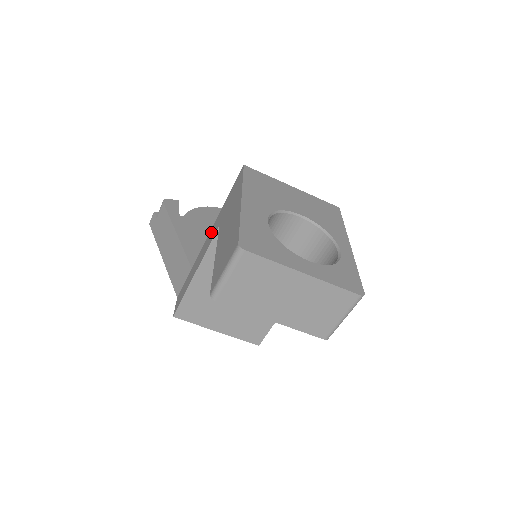
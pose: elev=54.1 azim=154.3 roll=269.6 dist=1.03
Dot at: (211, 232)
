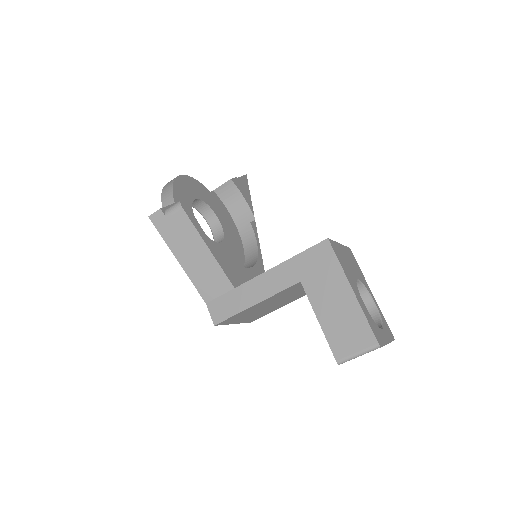
Dot at: (276, 274)
